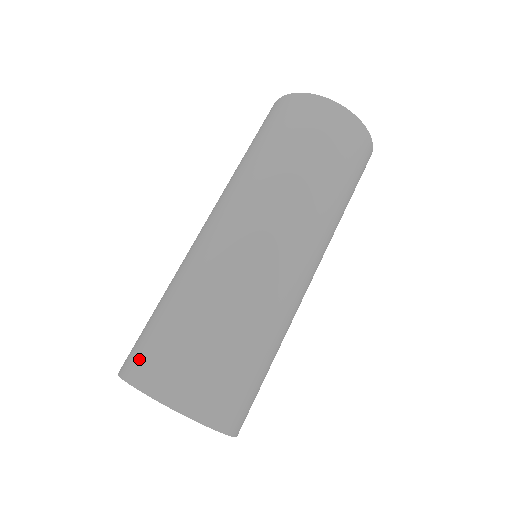
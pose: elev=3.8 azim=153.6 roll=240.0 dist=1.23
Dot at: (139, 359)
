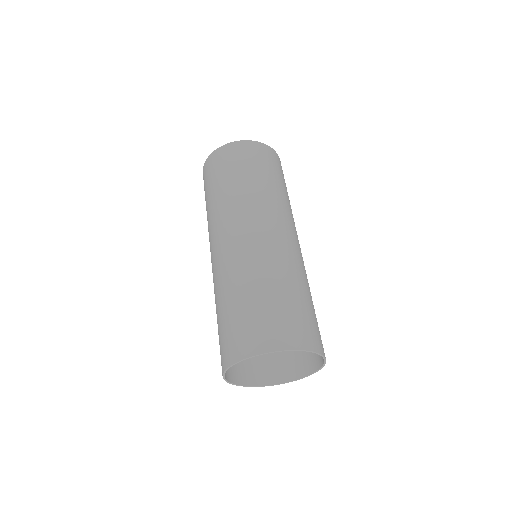
Dot at: (248, 338)
